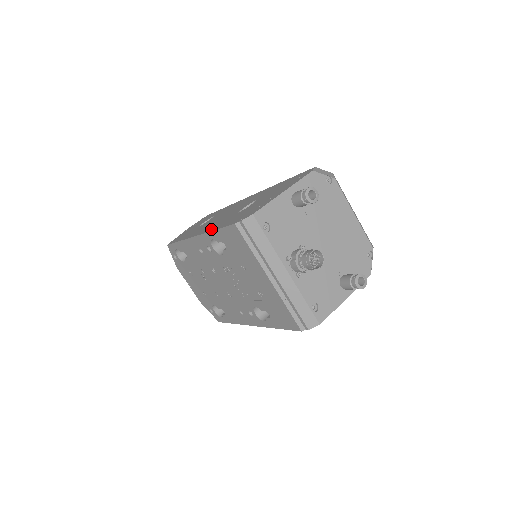
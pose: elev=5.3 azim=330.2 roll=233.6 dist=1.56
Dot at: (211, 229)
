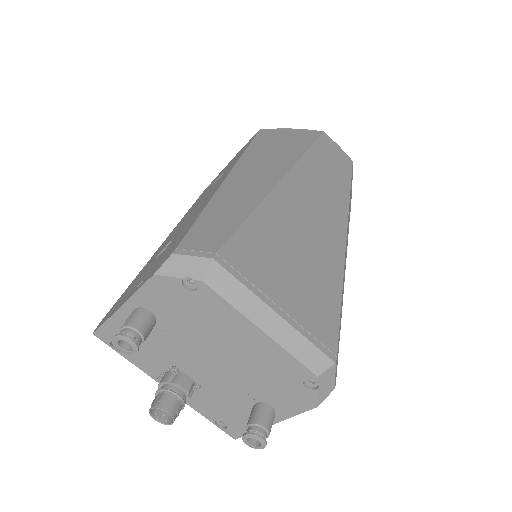
Dot at: (145, 265)
